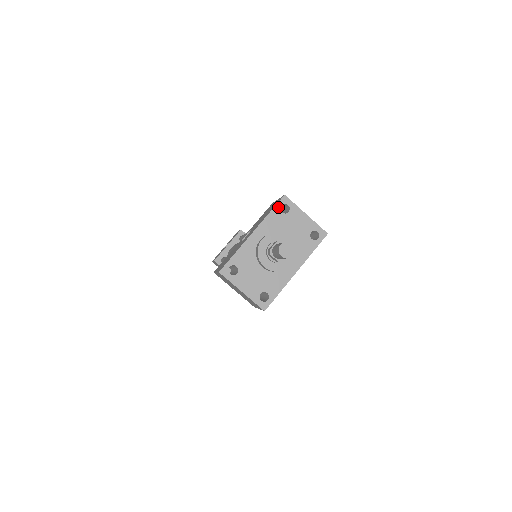
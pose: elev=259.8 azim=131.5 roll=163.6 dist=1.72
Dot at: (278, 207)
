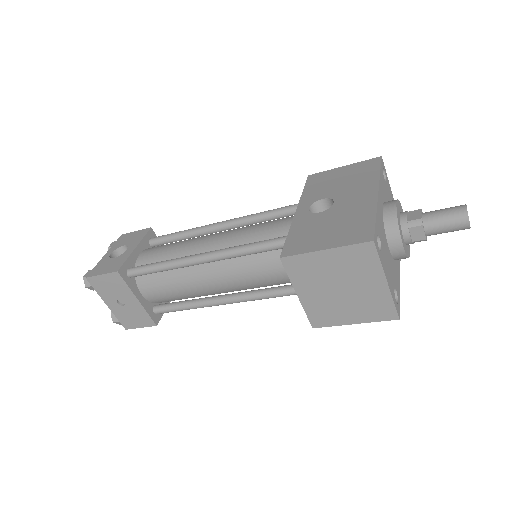
Dot at: (382, 169)
